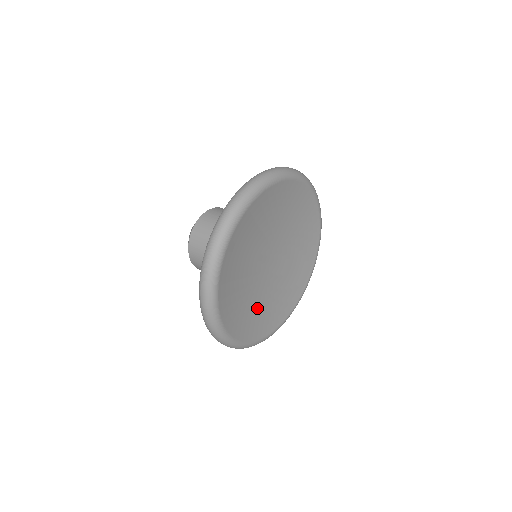
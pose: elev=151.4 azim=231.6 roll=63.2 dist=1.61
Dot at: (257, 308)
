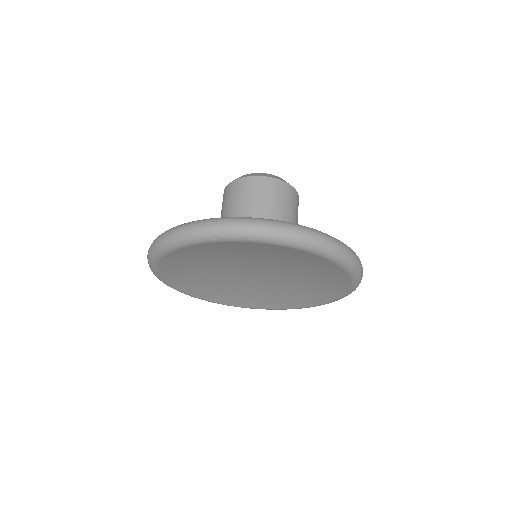
Dot at: (264, 294)
